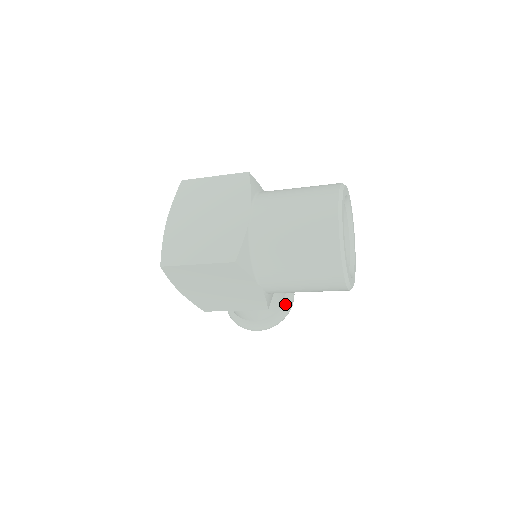
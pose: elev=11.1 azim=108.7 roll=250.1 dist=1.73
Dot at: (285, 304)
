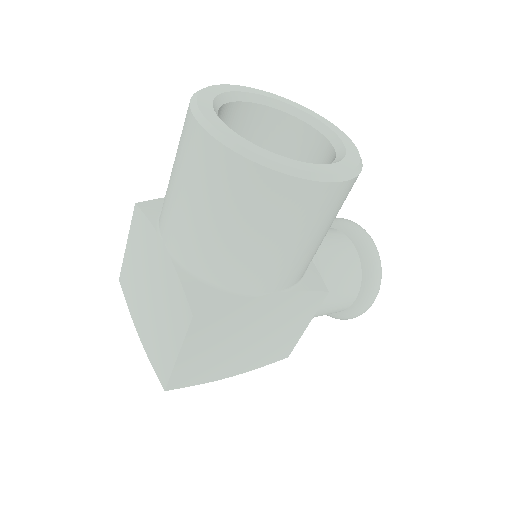
Dot at: (361, 250)
